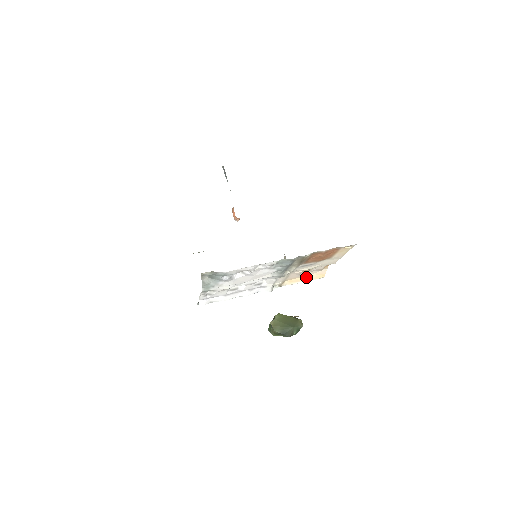
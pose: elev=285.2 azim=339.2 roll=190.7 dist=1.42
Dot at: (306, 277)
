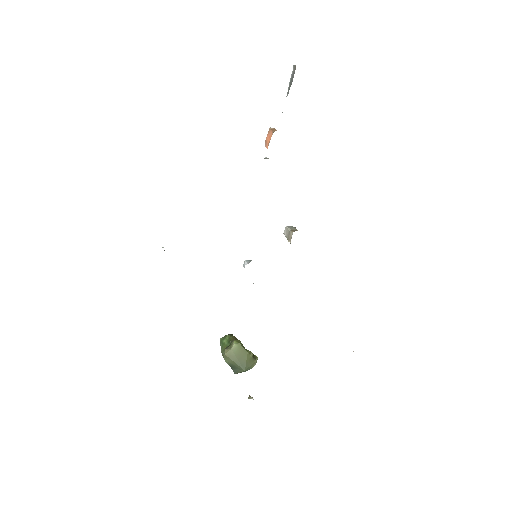
Dot at: occluded
